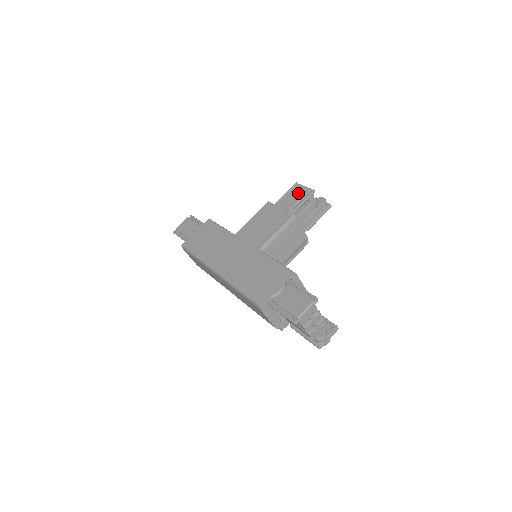
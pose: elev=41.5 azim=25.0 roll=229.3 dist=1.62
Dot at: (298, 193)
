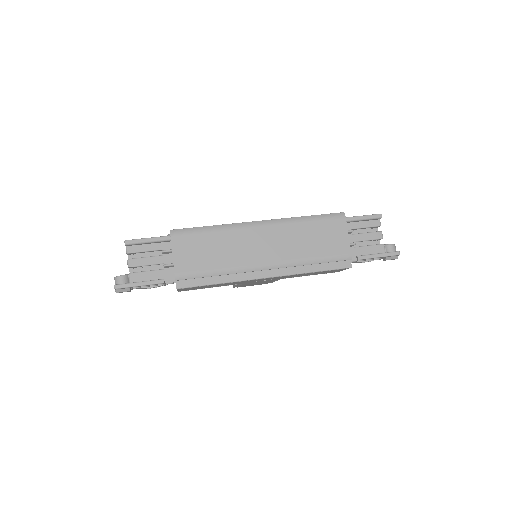
Dot at: occluded
